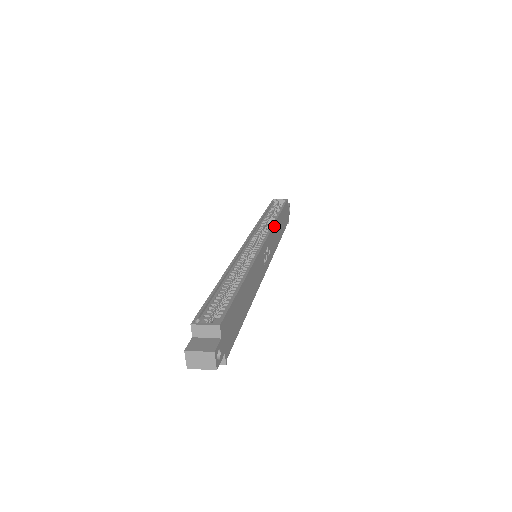
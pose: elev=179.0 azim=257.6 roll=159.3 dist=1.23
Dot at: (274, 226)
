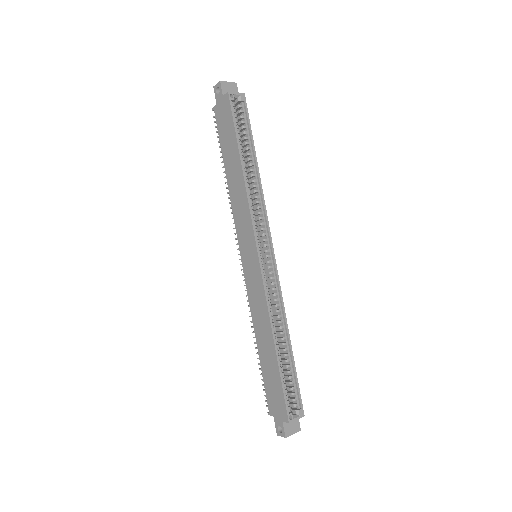
Dot at: (263, 201)
